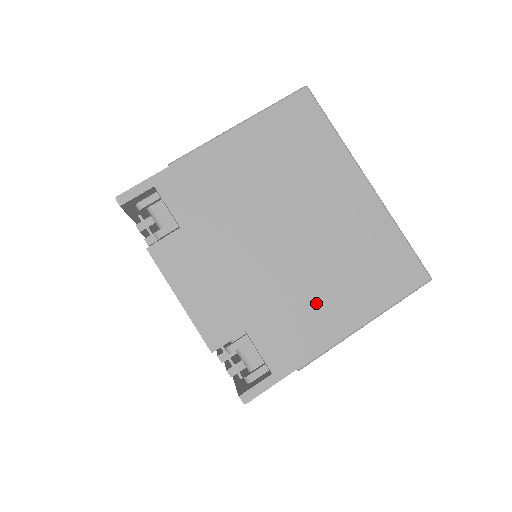
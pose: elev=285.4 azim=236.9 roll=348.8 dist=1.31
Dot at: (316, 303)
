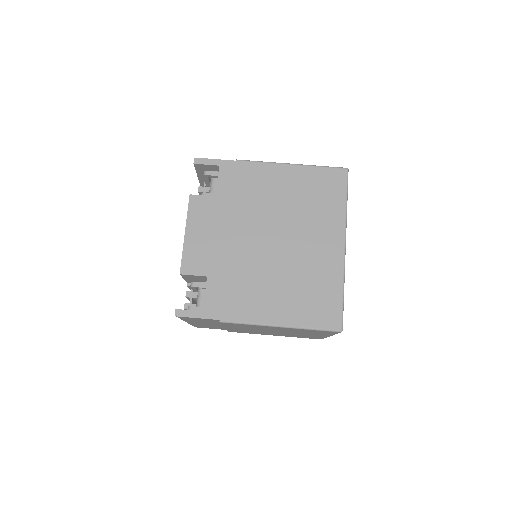
Dot at: (259, 291)
